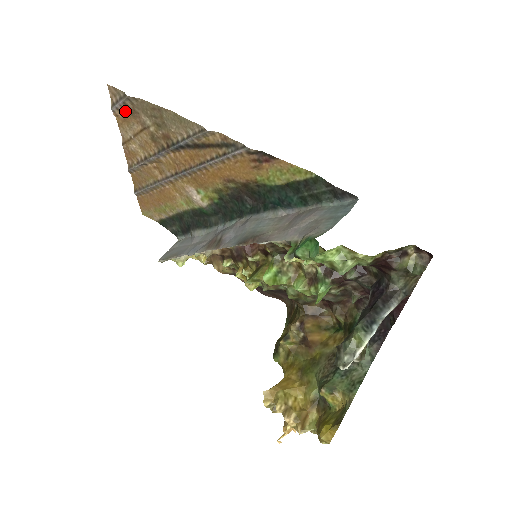
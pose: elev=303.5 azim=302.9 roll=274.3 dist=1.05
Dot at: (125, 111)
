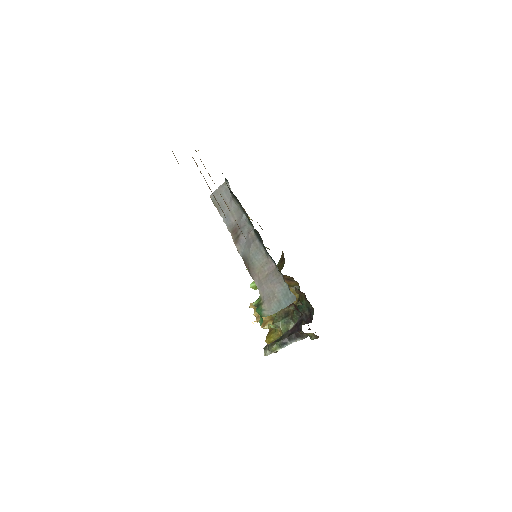
Dot at: occluded
